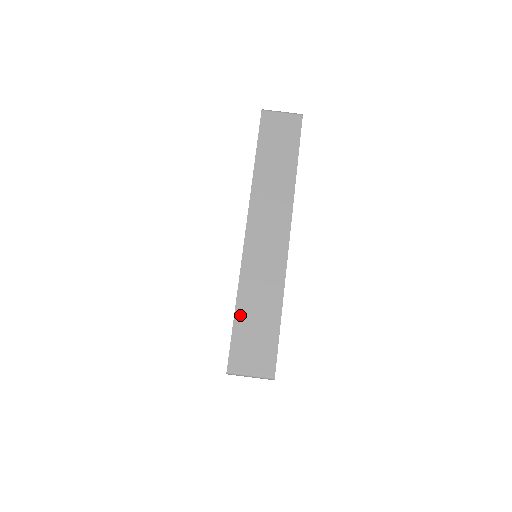
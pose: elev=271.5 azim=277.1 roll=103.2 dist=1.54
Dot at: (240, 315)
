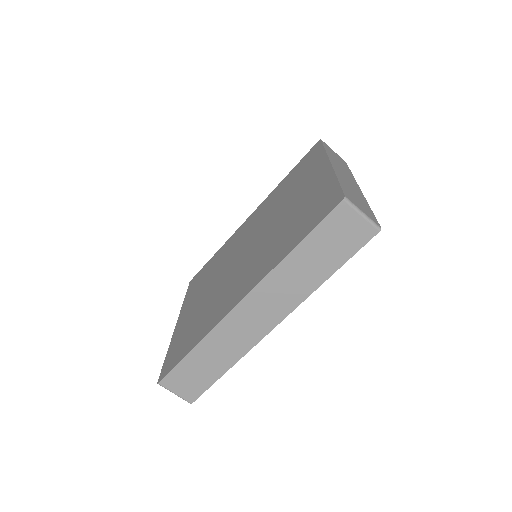
Dot at: (192, 357)
